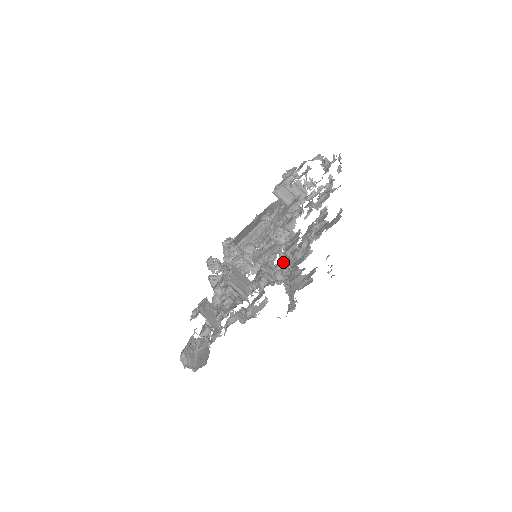
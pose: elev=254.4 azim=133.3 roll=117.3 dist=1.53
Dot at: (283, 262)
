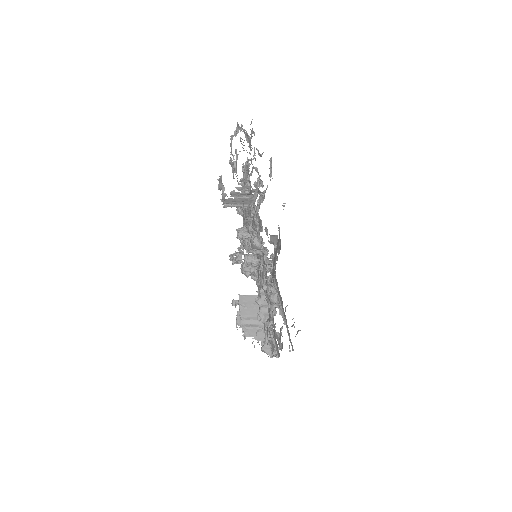
Dot at: (273, 273)
